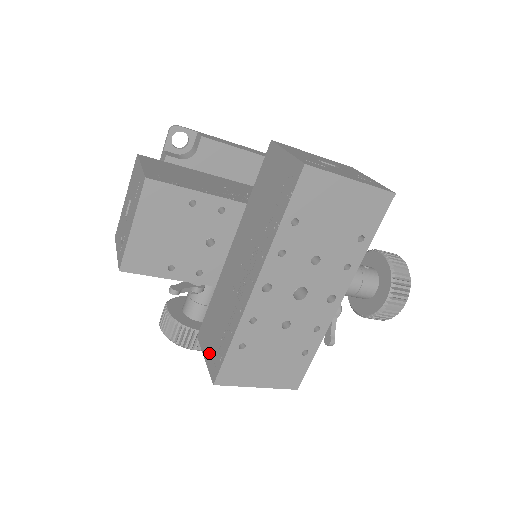
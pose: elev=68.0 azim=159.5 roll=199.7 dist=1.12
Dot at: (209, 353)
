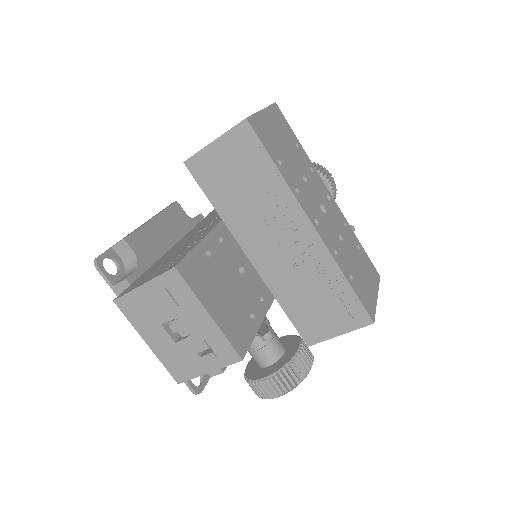
Dot at: (338, 325)
